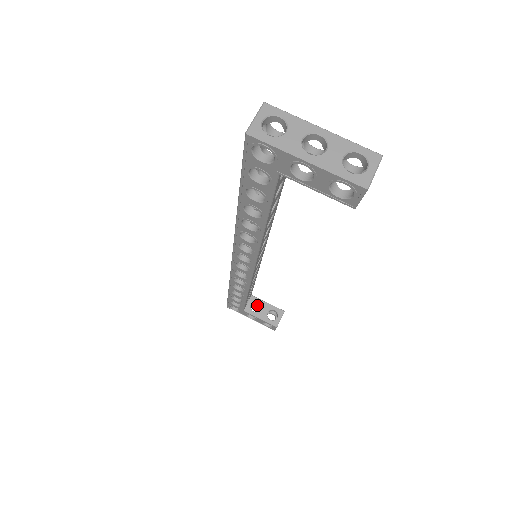
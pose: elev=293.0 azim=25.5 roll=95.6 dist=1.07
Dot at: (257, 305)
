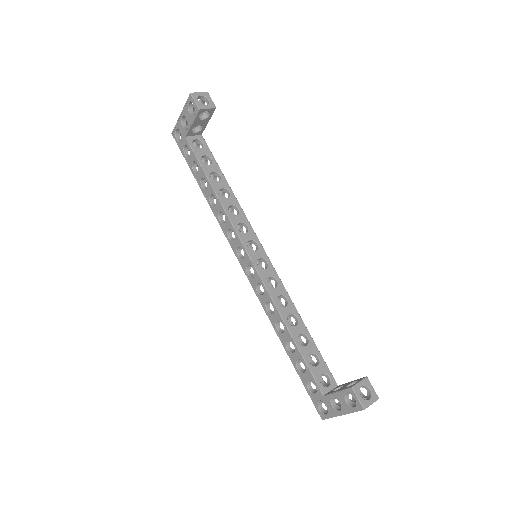
Dot at: occluded
